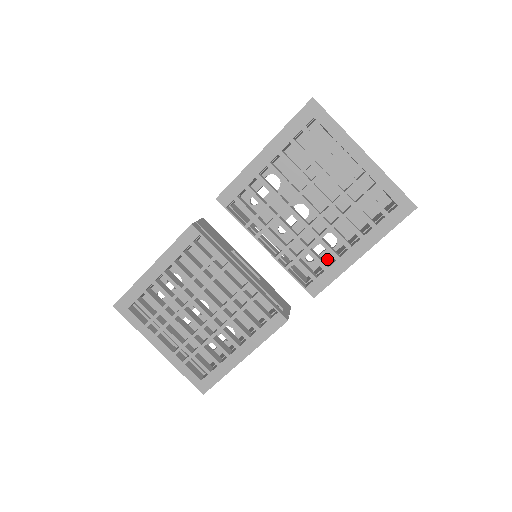
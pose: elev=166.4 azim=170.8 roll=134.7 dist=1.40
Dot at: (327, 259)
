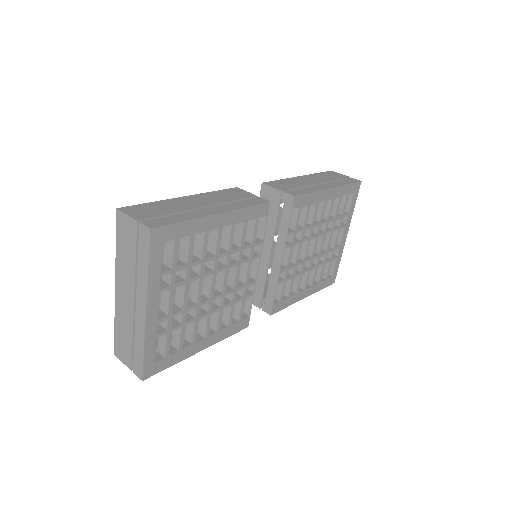
Dot at: (266, 283)
